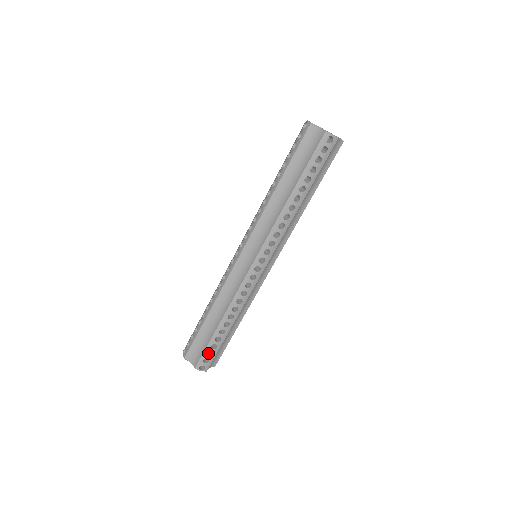
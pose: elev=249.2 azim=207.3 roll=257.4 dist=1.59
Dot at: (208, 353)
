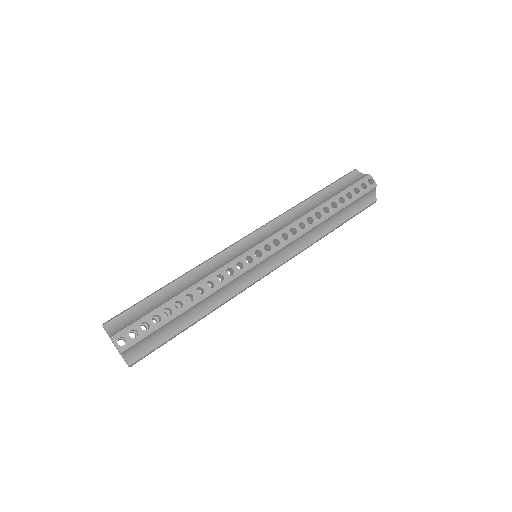
Dot at: (141, 328)
